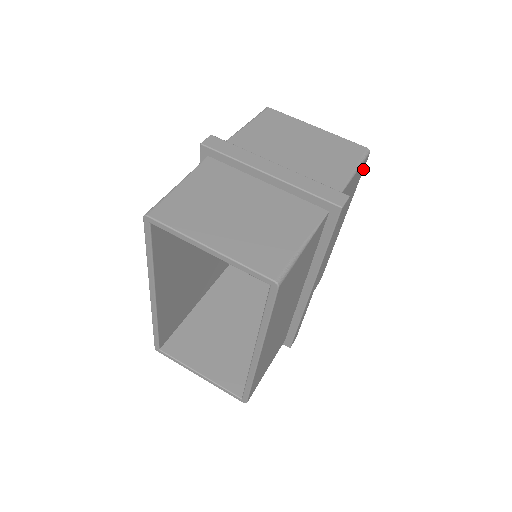
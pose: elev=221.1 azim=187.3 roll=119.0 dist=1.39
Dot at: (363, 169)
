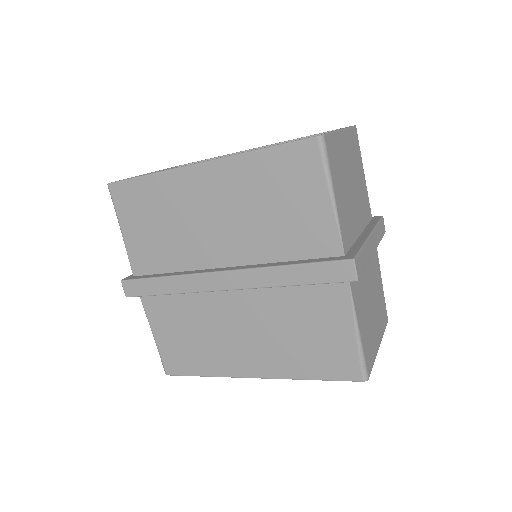
Dot at: occluded
